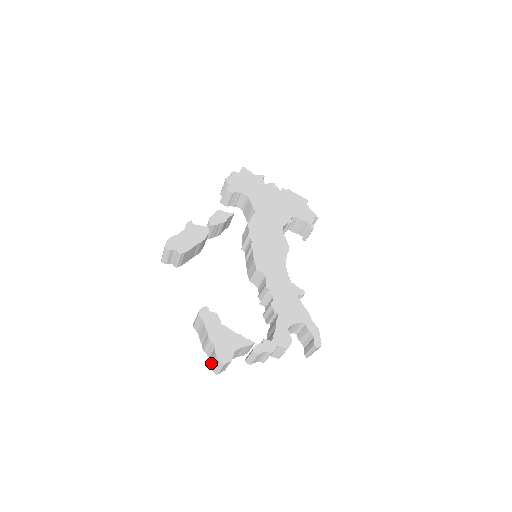
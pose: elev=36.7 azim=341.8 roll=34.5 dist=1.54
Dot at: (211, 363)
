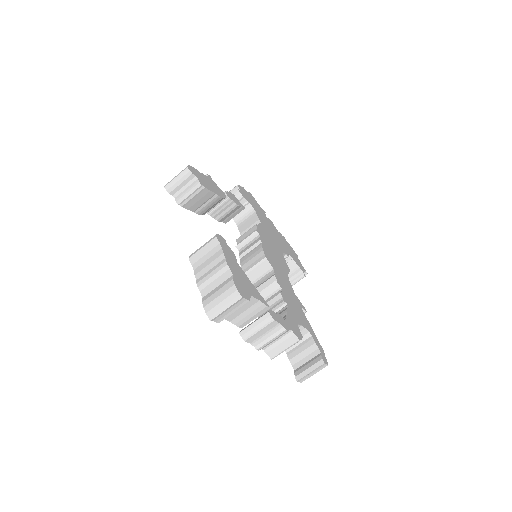
Dot at: (211, 299)
